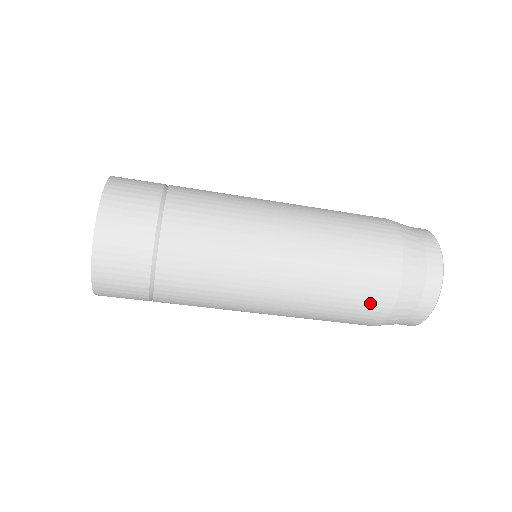
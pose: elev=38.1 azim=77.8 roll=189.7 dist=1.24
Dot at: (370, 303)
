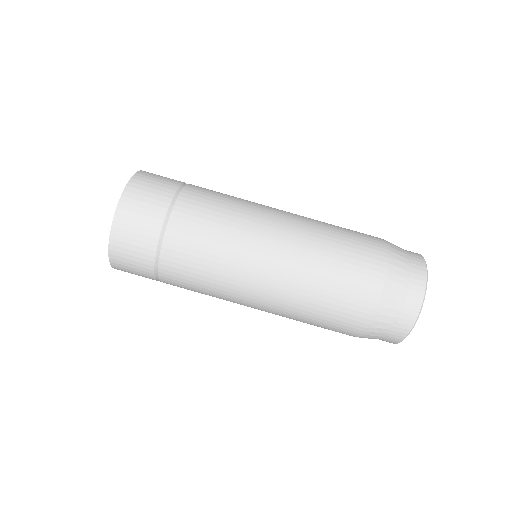
Dot at: (349, 311)
